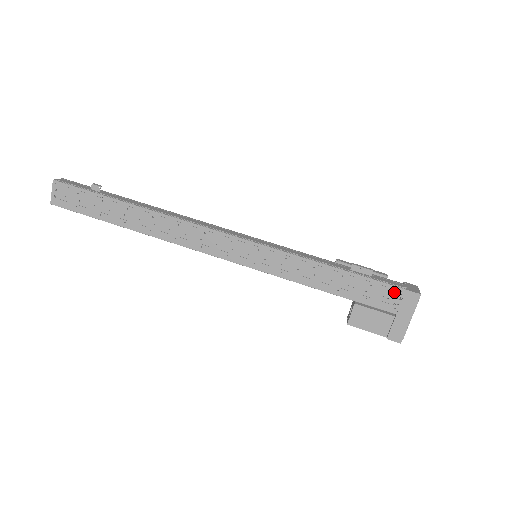
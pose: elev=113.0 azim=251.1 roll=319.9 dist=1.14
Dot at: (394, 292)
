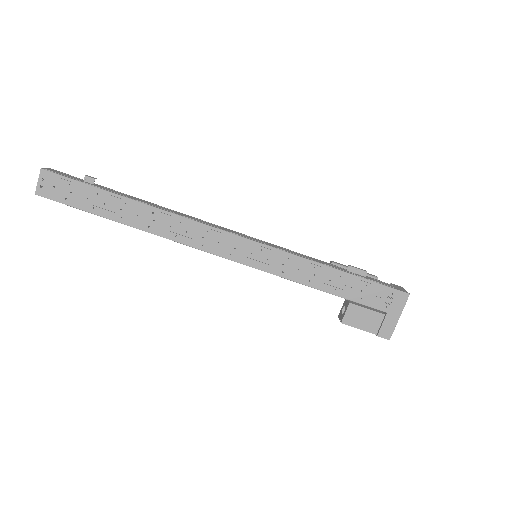
Dot at: (386, 292)
